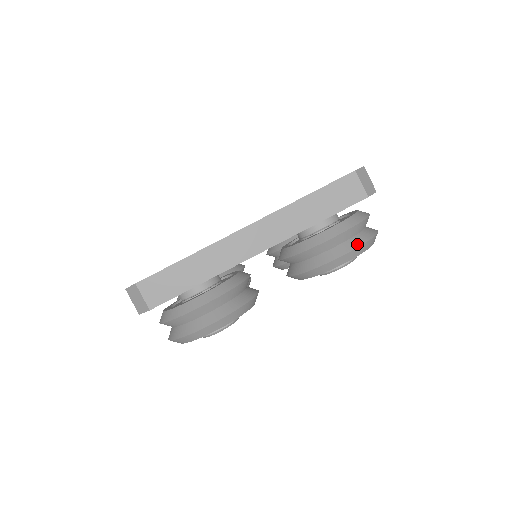
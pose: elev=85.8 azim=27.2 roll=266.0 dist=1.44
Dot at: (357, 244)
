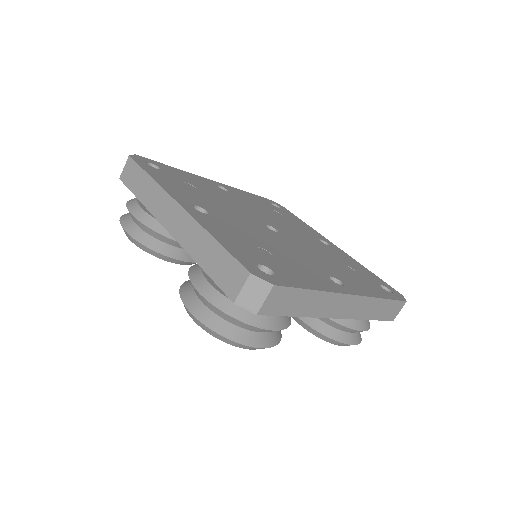
Dot at: (203, 318)
